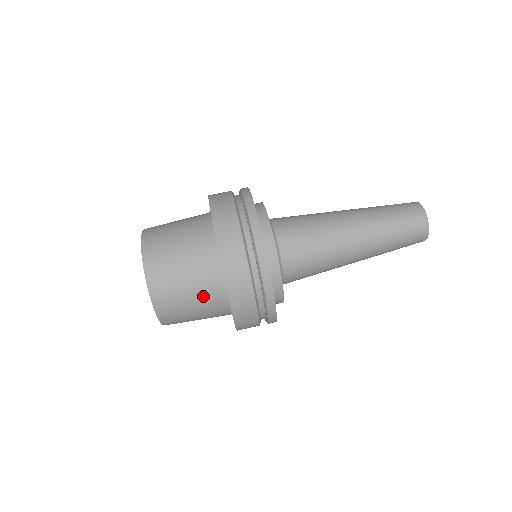
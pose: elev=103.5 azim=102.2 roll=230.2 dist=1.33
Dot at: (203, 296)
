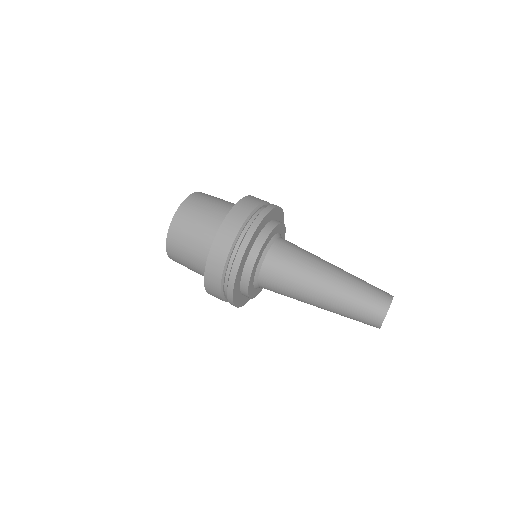
Dot at: (197, 252)
